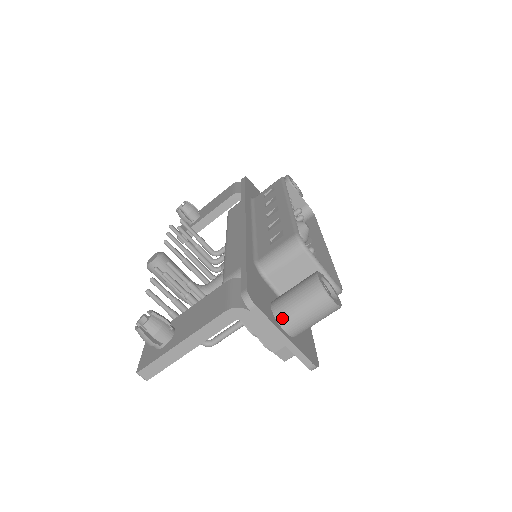
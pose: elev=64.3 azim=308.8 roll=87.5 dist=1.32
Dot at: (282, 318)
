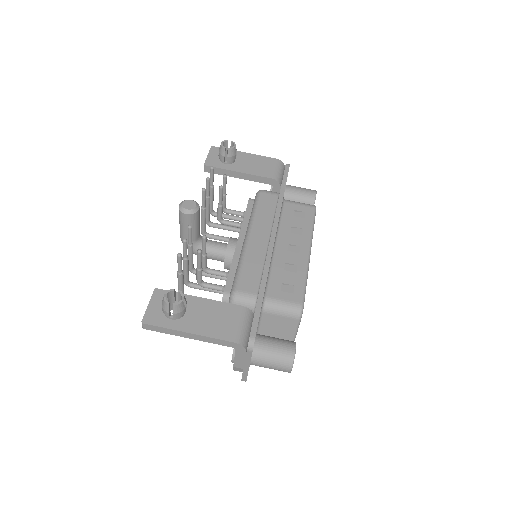
Dot at: (256, 357)
